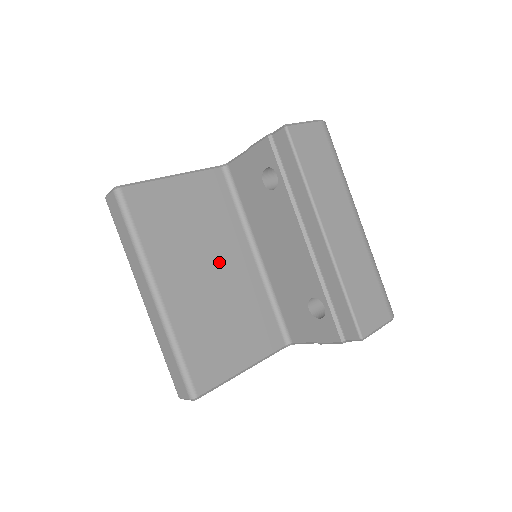
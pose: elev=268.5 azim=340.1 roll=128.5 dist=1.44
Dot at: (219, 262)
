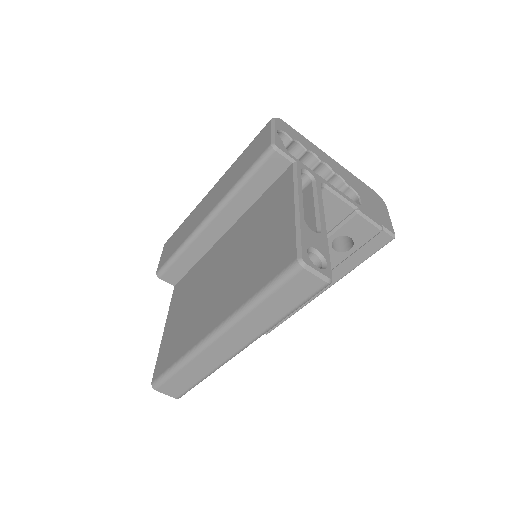
Dot at: occluded
